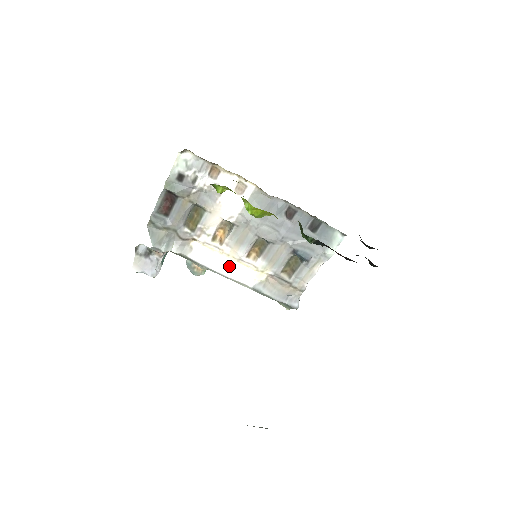
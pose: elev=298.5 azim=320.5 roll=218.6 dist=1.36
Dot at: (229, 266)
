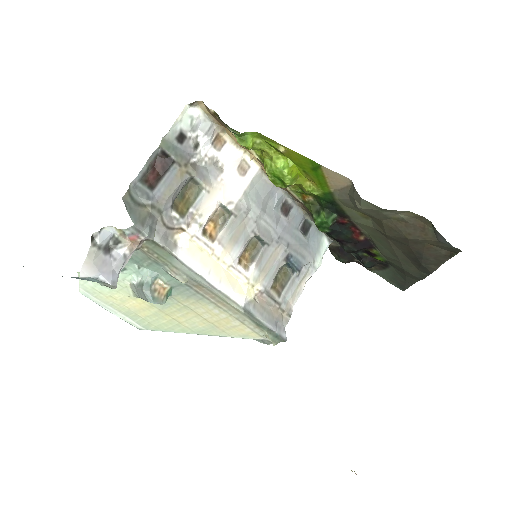
Dot at: (219, 274)
